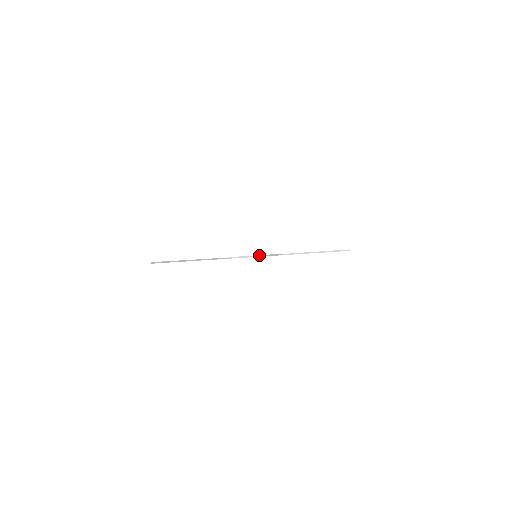
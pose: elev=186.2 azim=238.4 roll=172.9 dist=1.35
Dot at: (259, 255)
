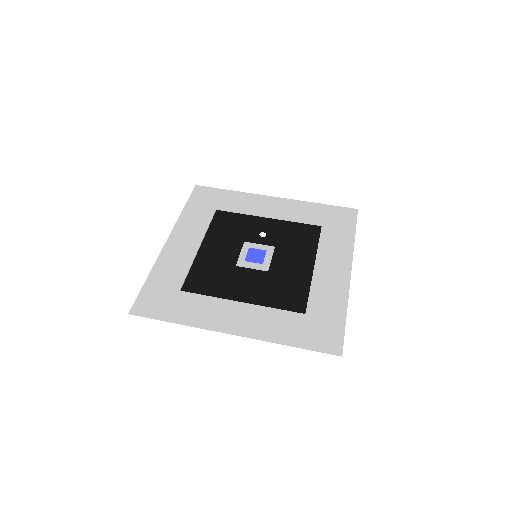
Dot at: (265, 270)
